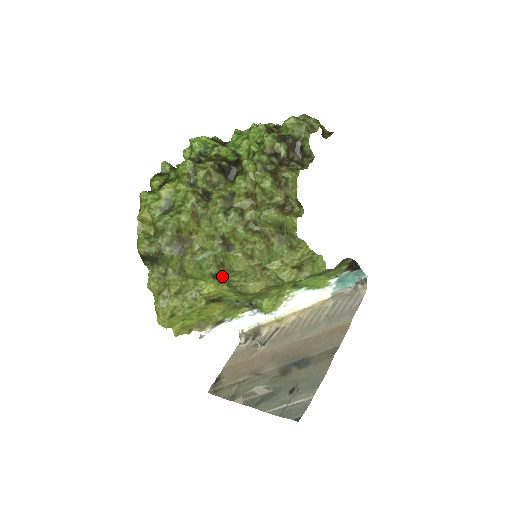
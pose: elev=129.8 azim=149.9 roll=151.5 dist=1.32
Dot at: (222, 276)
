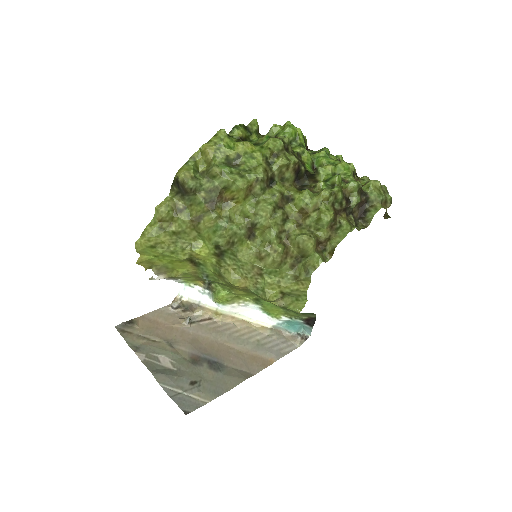
Dot at: (222, 251)
